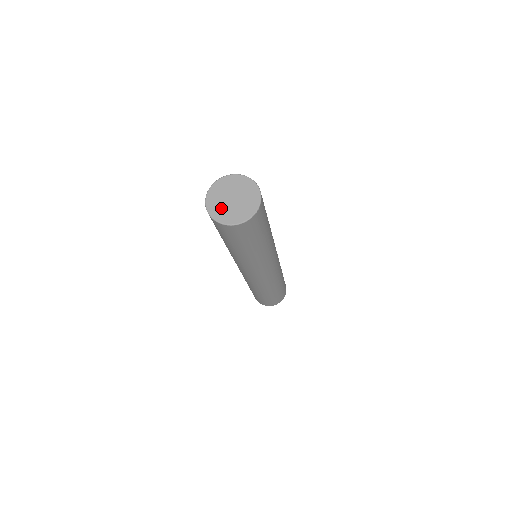
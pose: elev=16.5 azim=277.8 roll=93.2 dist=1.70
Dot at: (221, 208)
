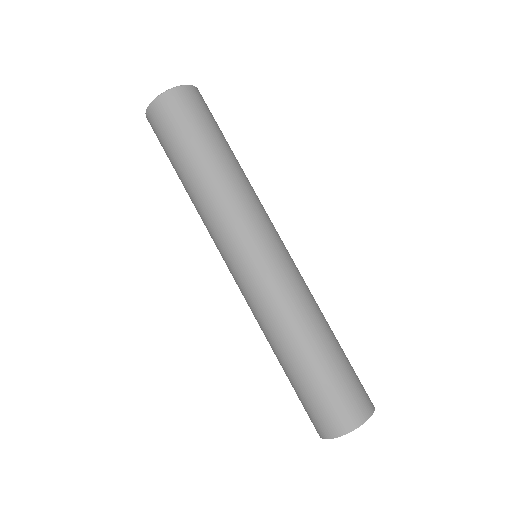
Dot at: occluded
